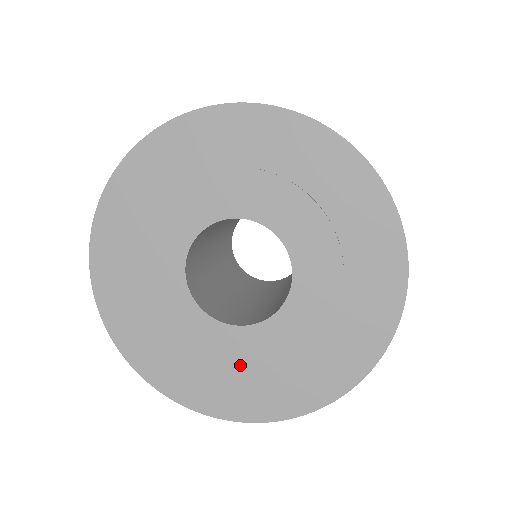
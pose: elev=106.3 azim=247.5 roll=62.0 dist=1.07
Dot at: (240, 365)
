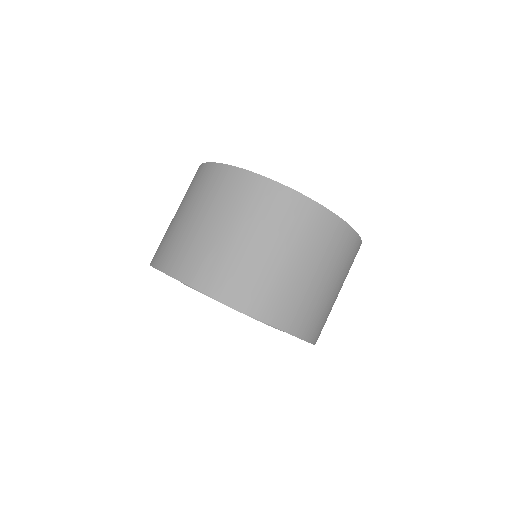
Dot at: occluded
